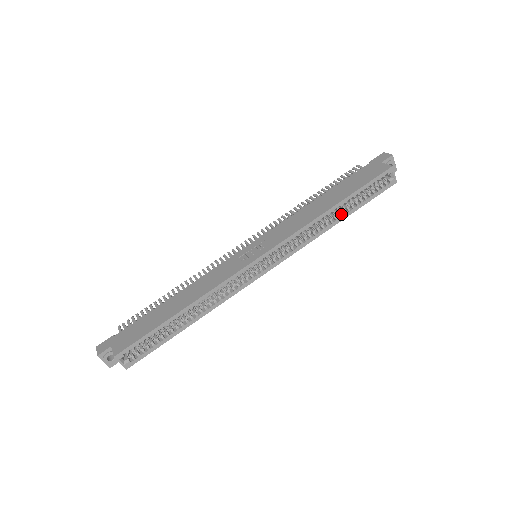
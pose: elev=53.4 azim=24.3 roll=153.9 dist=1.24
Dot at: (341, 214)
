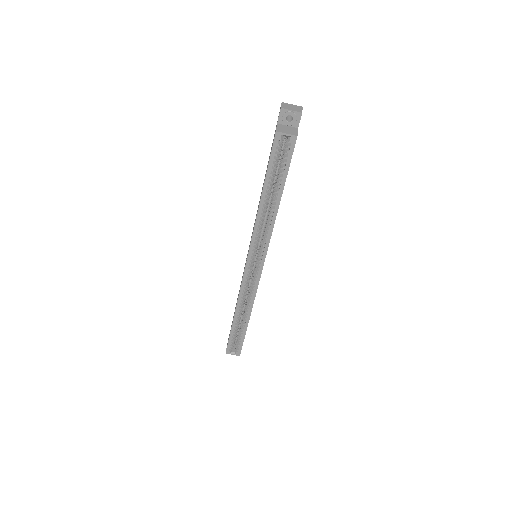
Dot at: (277, 197)
